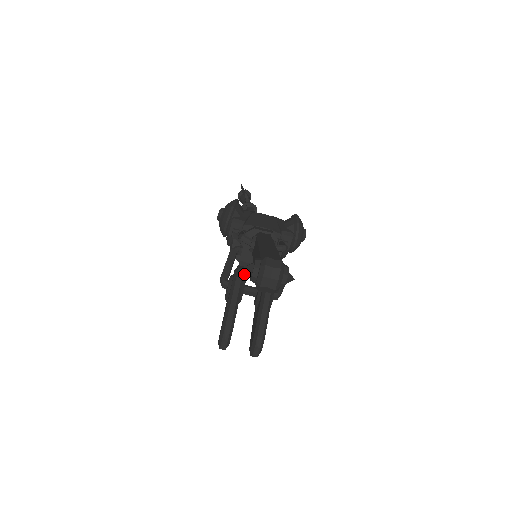
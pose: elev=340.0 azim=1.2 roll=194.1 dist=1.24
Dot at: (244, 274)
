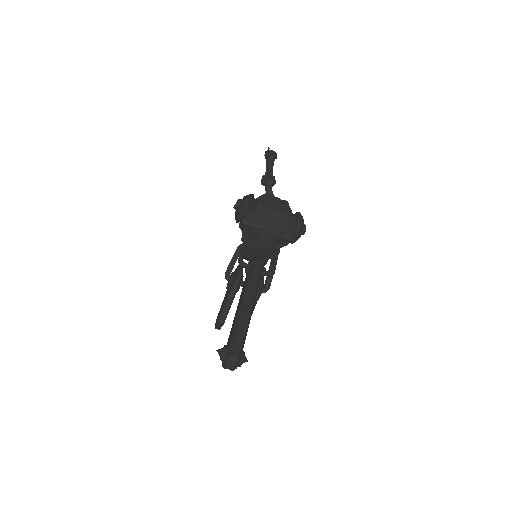
Dot at: (240, 281)
